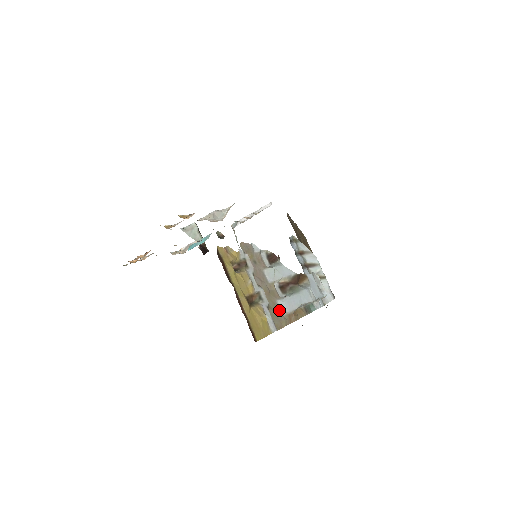
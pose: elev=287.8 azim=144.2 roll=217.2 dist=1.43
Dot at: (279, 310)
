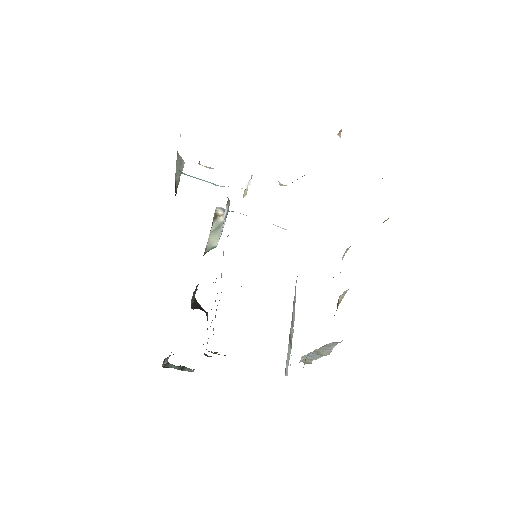
Dot at: occluded
